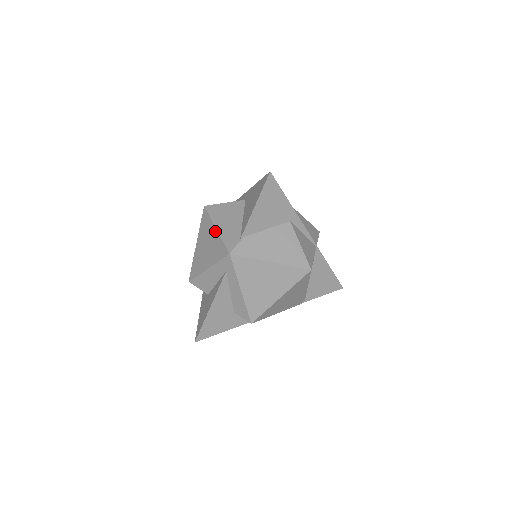
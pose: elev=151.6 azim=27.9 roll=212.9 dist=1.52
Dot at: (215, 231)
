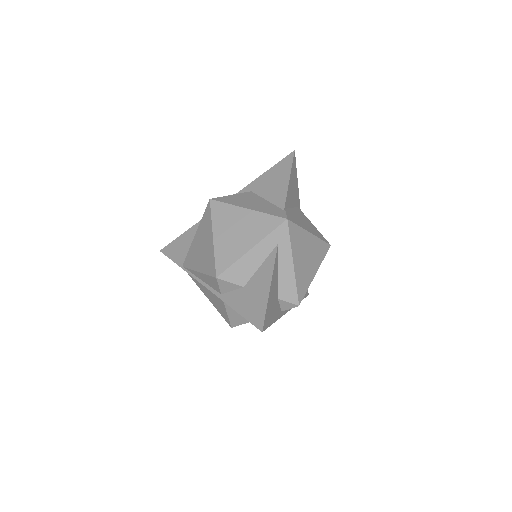
Dot at: (247, 211)
